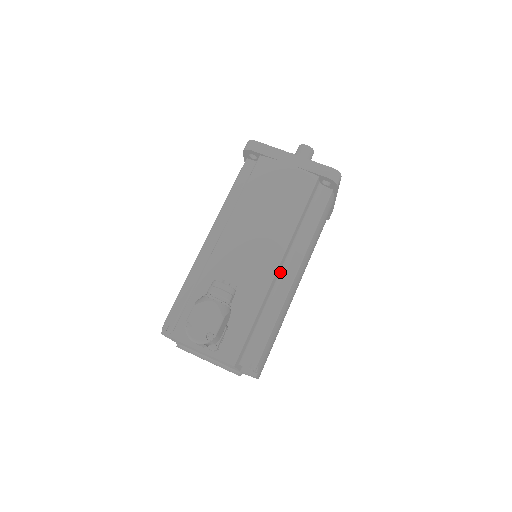
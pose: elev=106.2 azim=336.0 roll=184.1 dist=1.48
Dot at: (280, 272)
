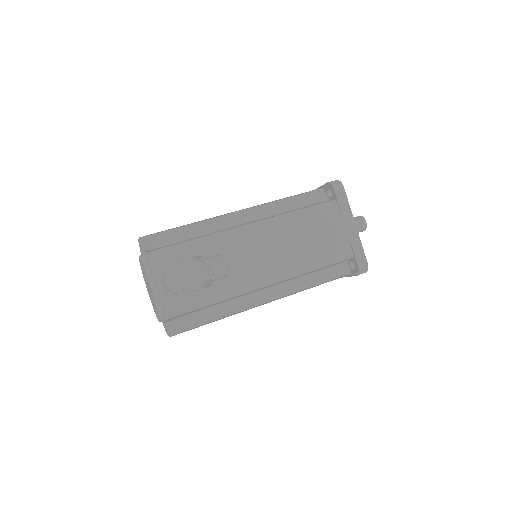
Dot at: (262, 289)
